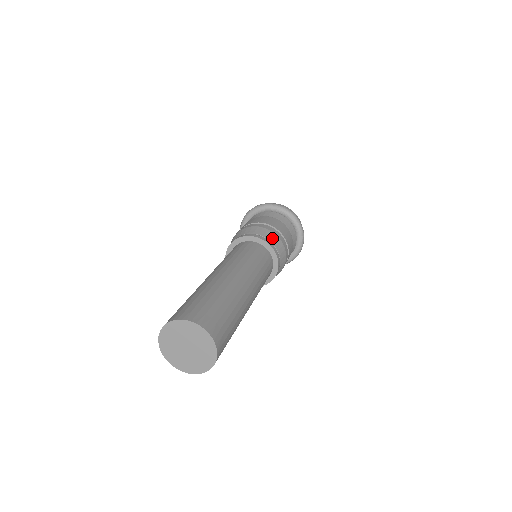
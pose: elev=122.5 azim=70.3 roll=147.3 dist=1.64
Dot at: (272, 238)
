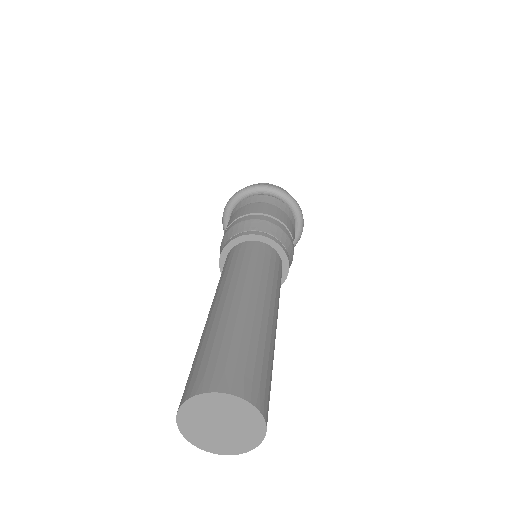
Dot at: (279, 234)
